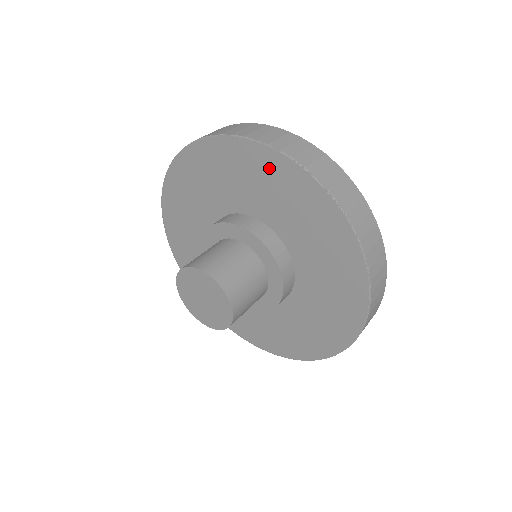
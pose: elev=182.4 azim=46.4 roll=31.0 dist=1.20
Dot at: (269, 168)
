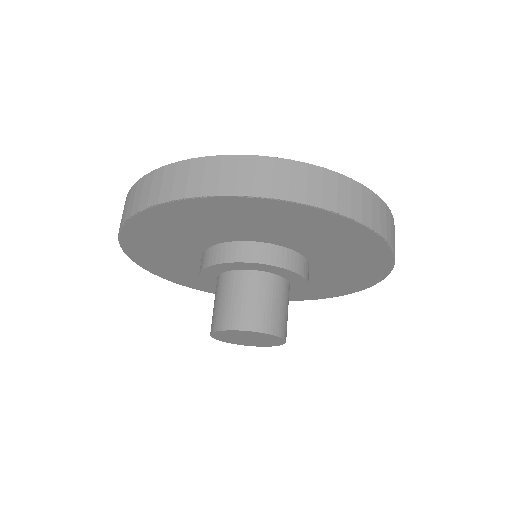
Dot at: (259, 211)
